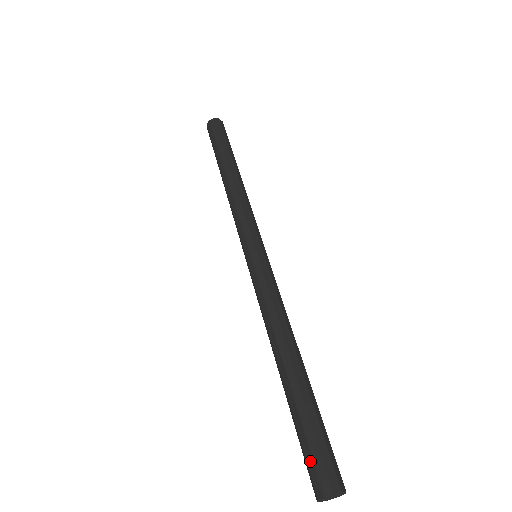
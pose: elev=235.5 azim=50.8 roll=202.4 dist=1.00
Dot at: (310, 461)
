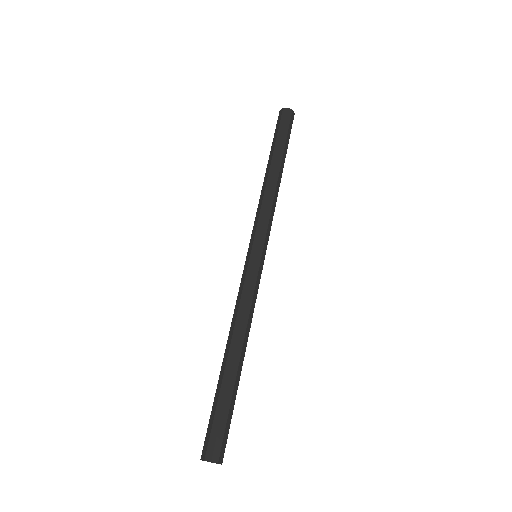
Dot at: (214, 433)
